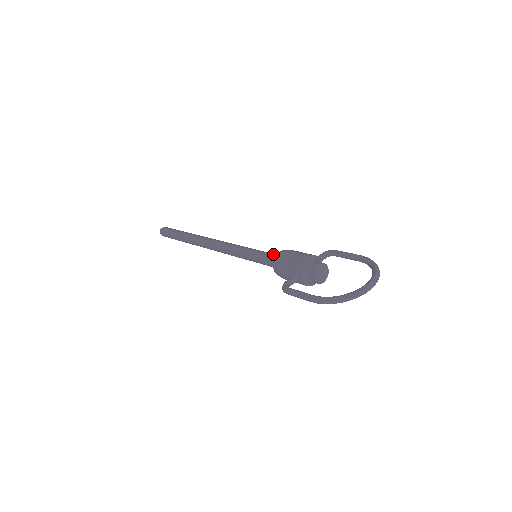
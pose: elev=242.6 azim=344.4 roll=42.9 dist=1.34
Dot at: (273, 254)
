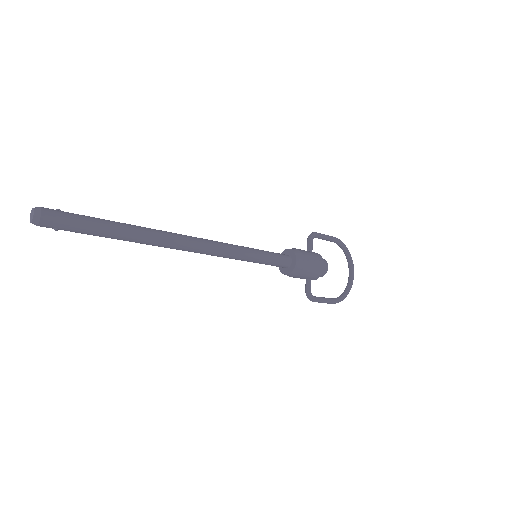
Dot at: (282, 257)
